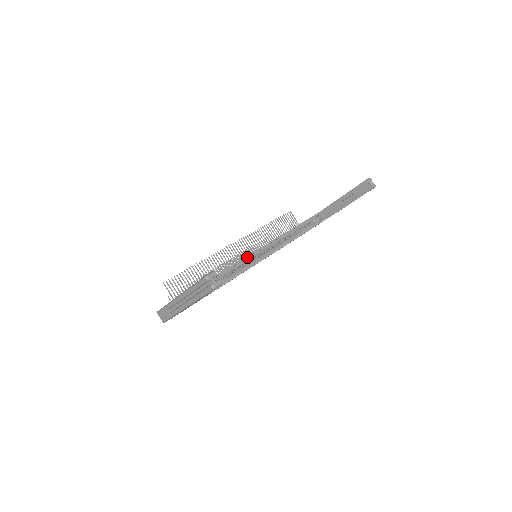
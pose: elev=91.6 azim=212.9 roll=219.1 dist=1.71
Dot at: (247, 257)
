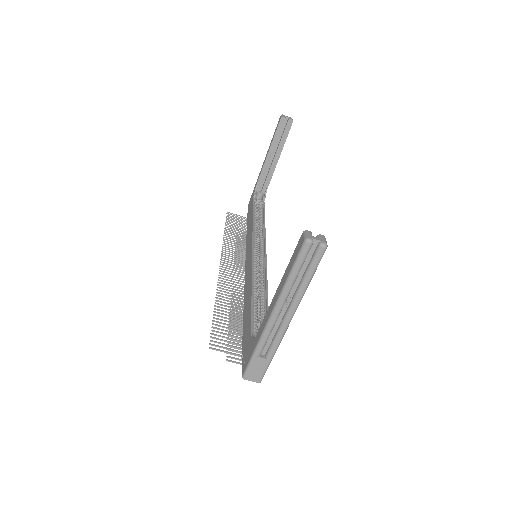
Dot at: (252, 260)
